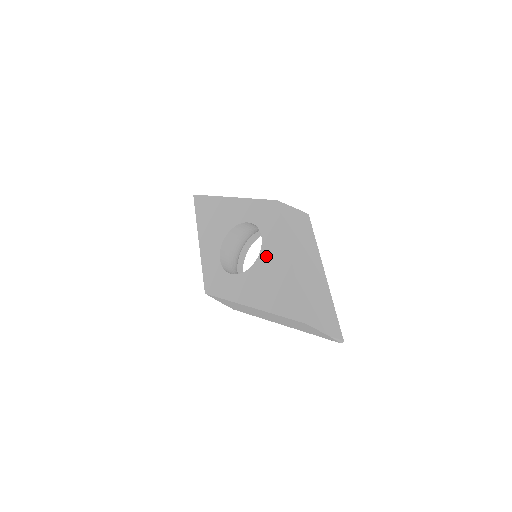
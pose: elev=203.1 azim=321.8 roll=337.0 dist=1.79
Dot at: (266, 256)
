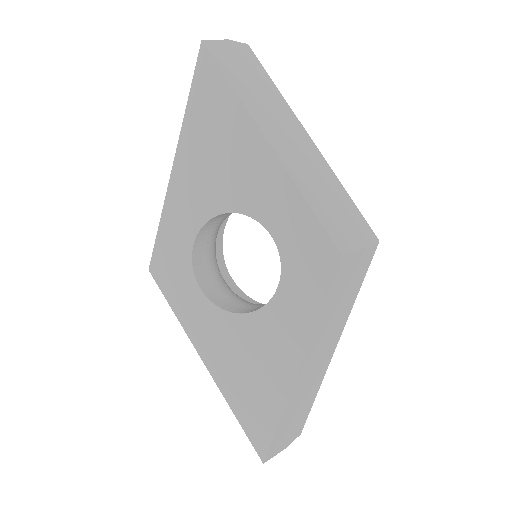
Dot at: (266, 326)
